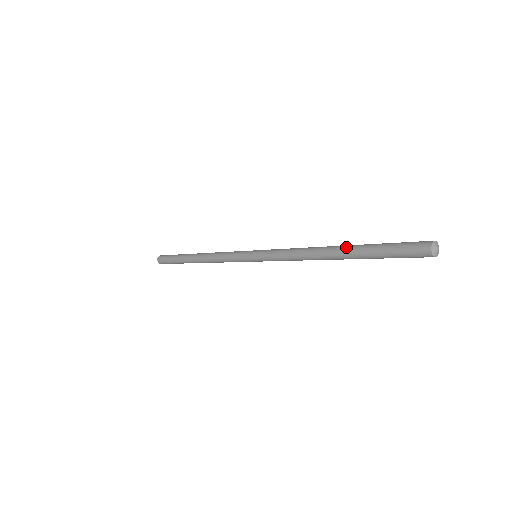
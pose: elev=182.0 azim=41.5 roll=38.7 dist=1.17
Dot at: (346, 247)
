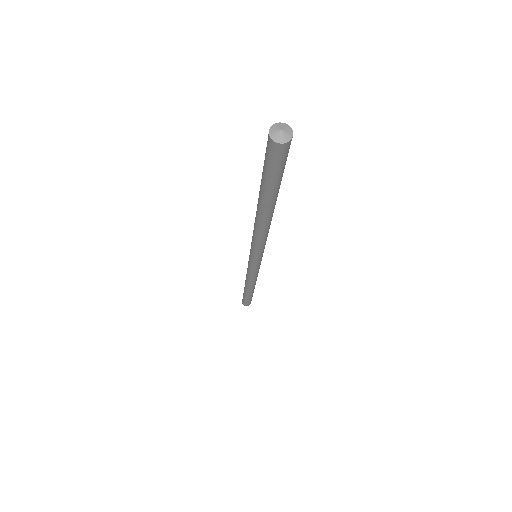
Dot at: (258, 199)
